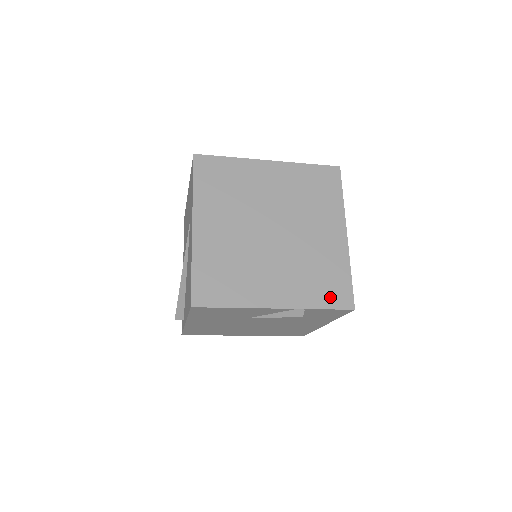
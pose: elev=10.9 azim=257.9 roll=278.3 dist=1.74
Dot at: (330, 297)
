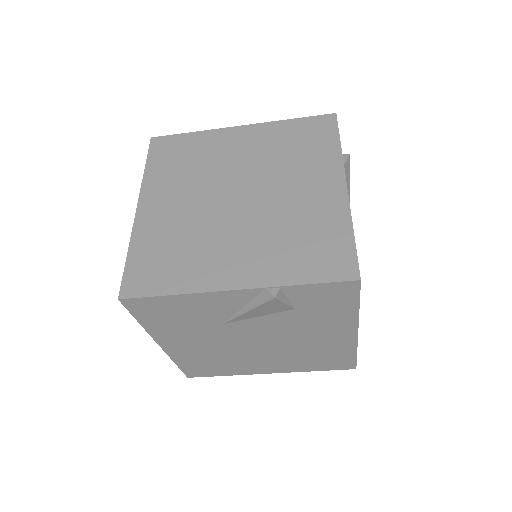
Dot at: (319, 267)
